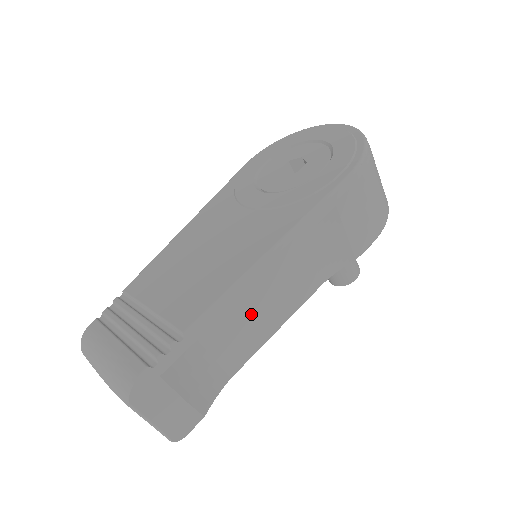
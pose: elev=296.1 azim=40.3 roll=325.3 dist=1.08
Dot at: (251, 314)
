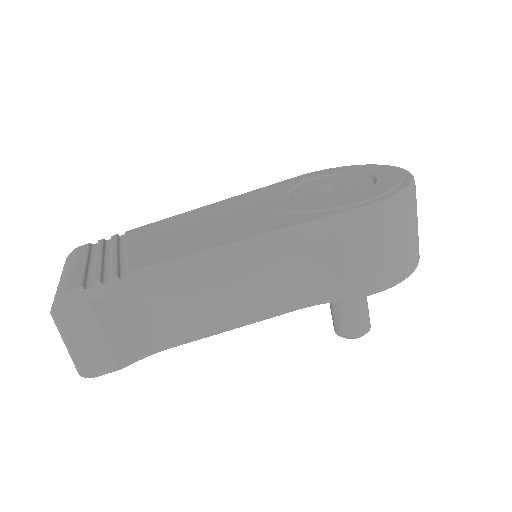
Dot at: (210, 296)
